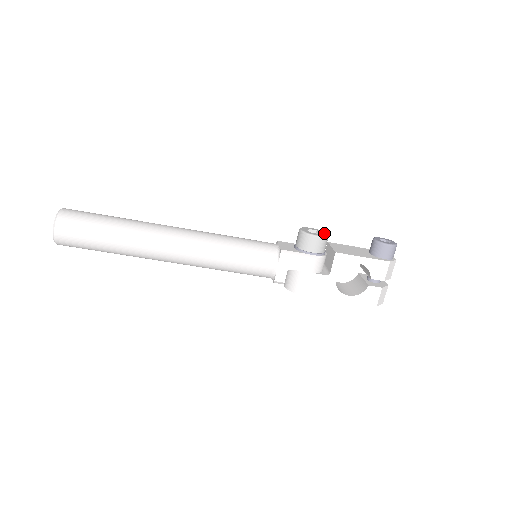
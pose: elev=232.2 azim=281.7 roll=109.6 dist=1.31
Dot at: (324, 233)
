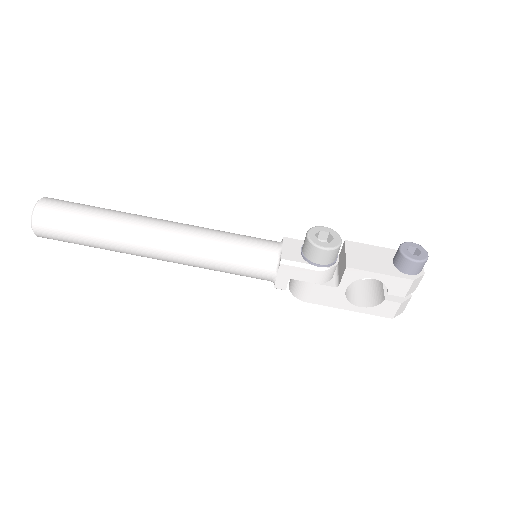
Dot at: (337, 239)
